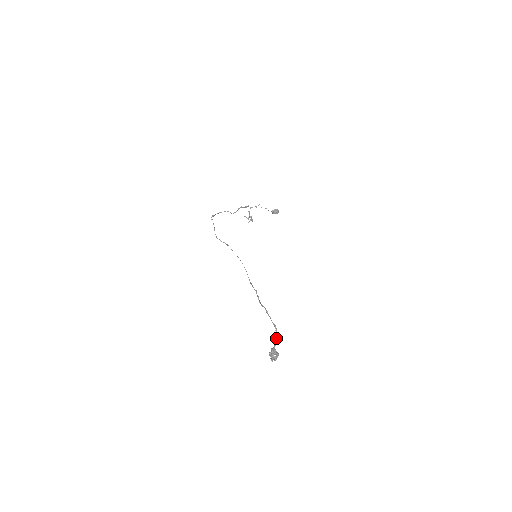
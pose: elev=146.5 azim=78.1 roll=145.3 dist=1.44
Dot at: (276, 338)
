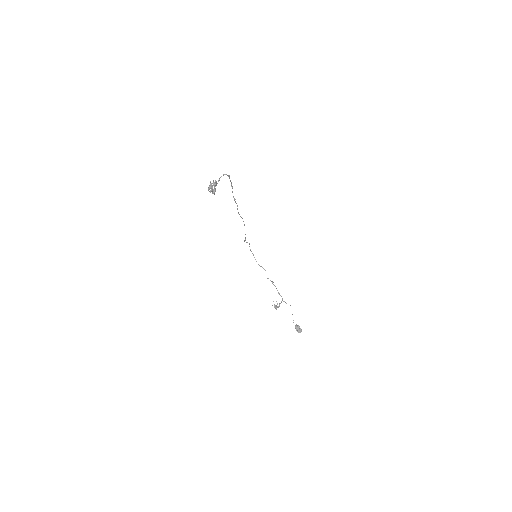
Dot at: (224, 174)
